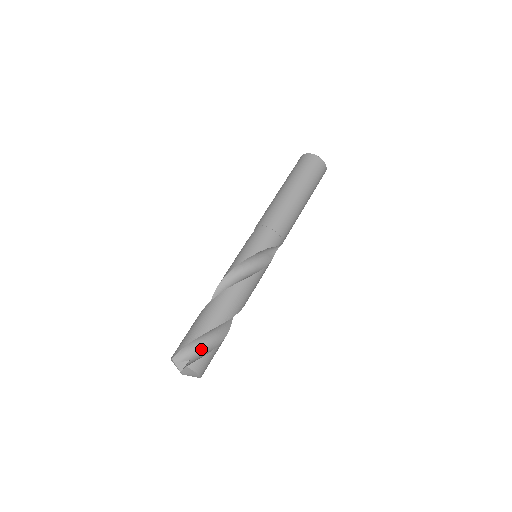
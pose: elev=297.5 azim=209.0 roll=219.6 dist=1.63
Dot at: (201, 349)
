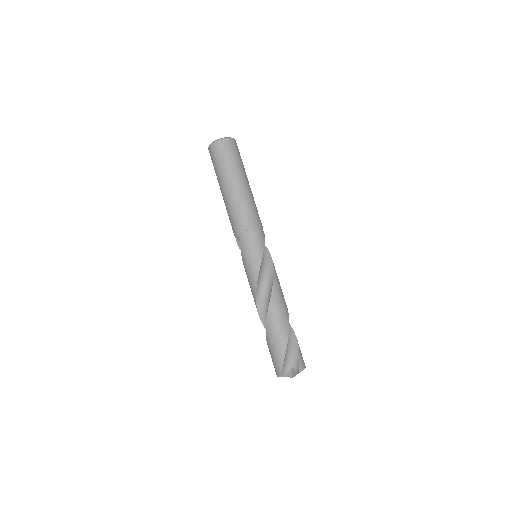
Dot at: (291, 352)
